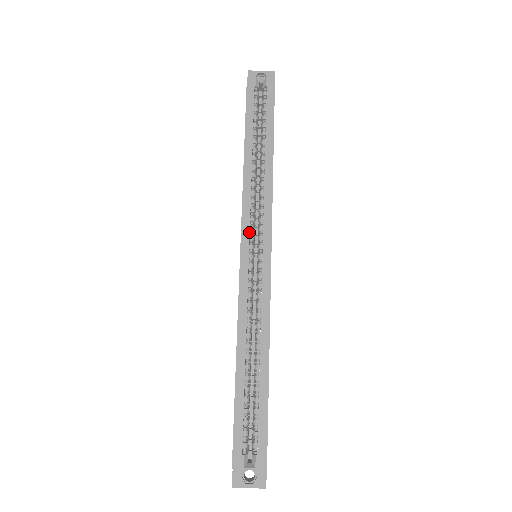
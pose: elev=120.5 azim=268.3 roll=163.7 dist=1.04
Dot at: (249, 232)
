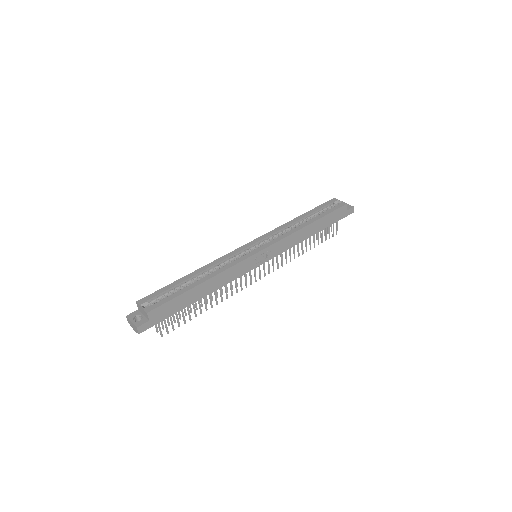
Dot at: (262, 239)
